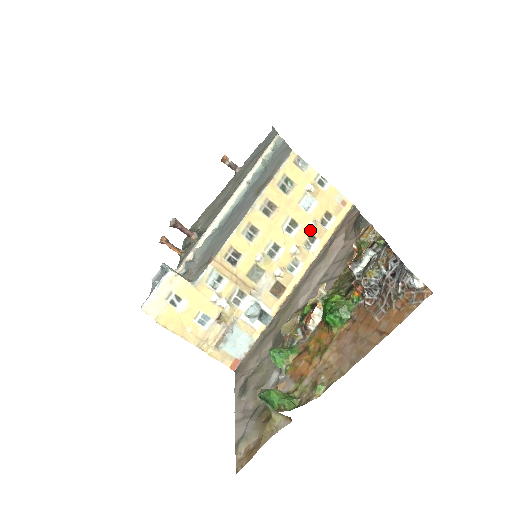
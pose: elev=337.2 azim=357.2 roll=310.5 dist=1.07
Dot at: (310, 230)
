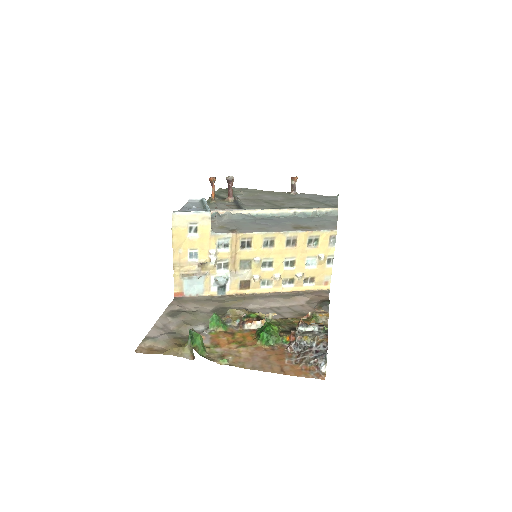
Dot at: (296, 276)
